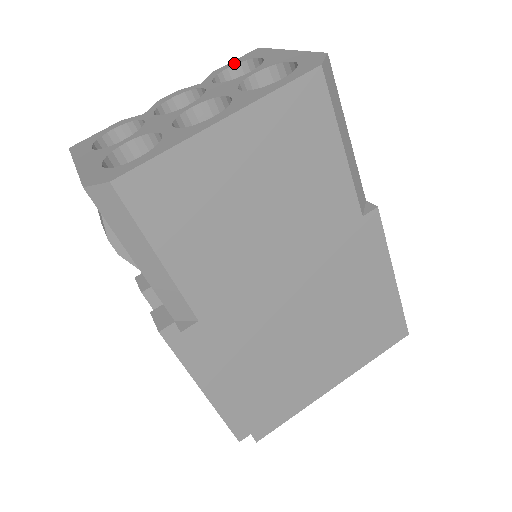
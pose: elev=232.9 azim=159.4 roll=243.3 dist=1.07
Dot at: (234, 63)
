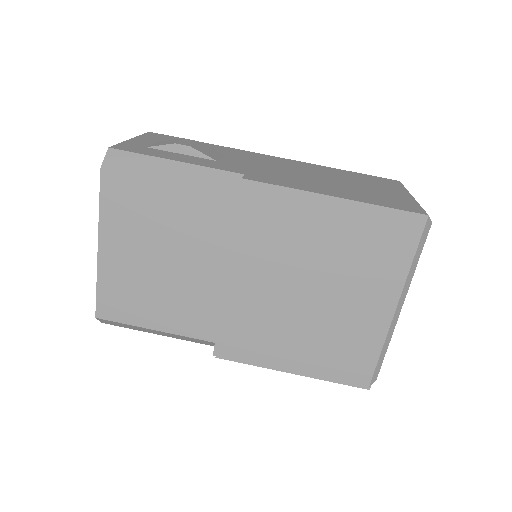
Dot at: occluded
